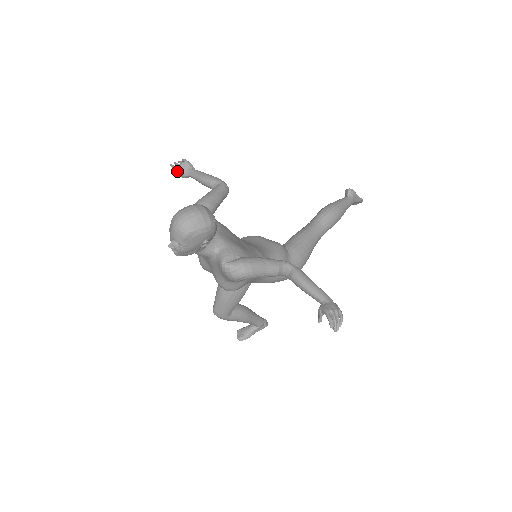
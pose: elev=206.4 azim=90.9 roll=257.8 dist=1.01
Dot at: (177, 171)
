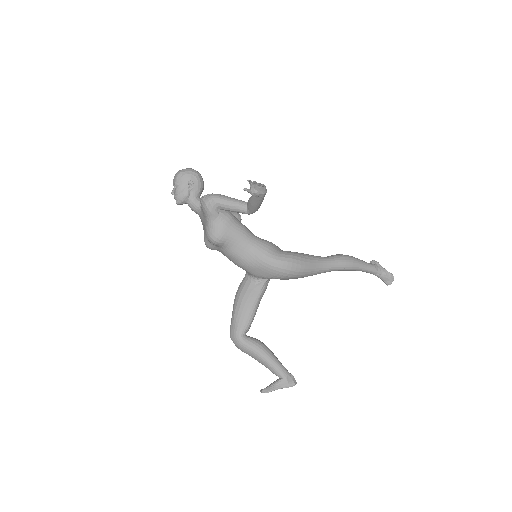
Dot at: occluded
